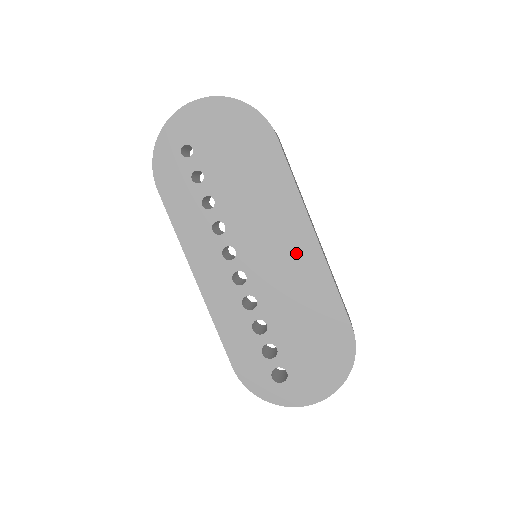
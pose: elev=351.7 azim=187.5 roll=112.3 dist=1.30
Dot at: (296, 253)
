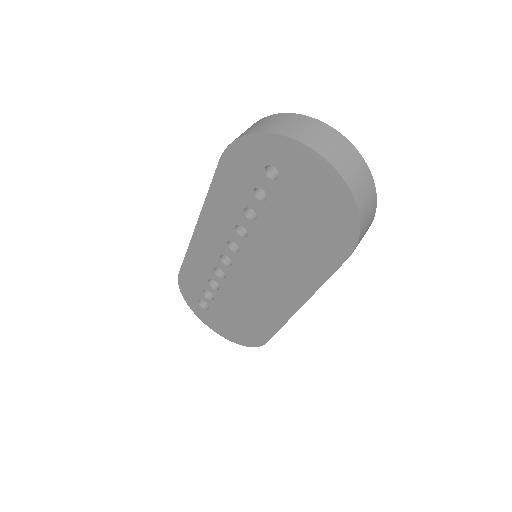
Dot at: (276, 297)
